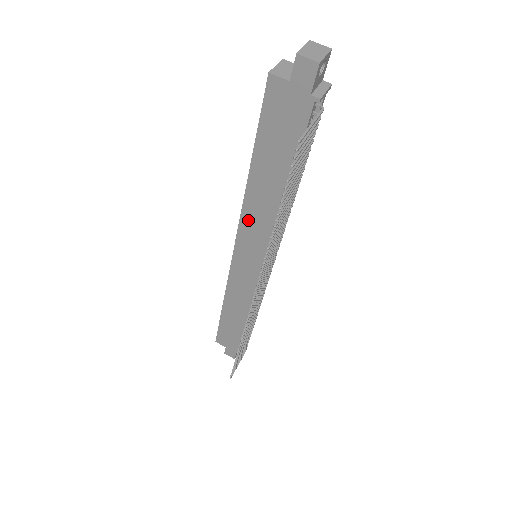
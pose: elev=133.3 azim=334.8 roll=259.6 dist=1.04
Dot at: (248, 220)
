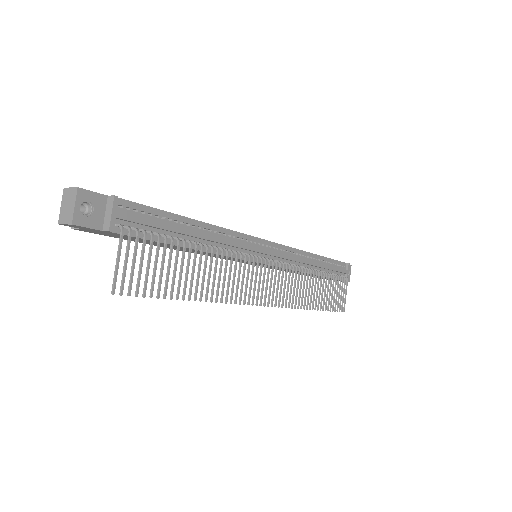
Dot at: occluded
